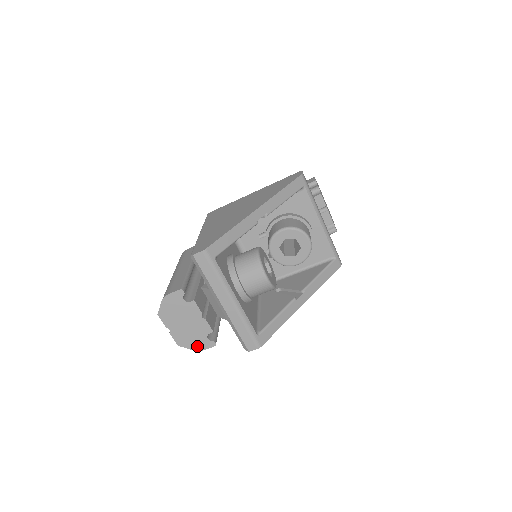
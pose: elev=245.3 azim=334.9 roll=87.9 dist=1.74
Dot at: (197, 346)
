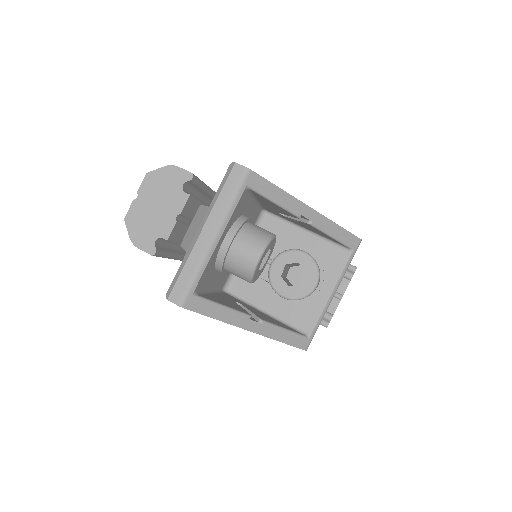
Dot at: (138, 238)
